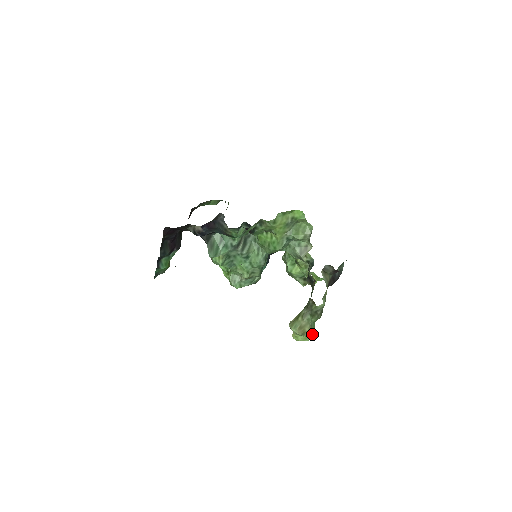
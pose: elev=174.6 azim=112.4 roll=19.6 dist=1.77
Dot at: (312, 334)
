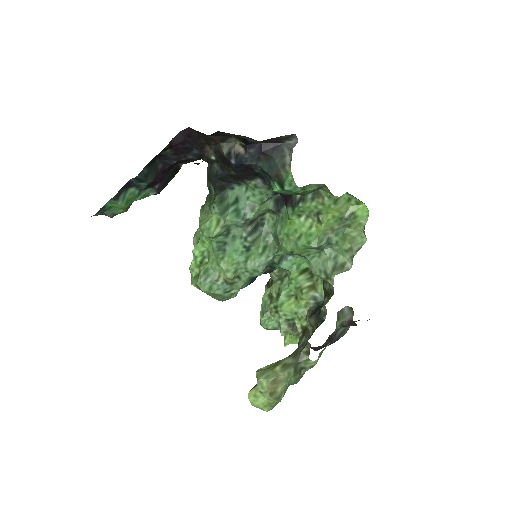
Dot at: (277, 402)
